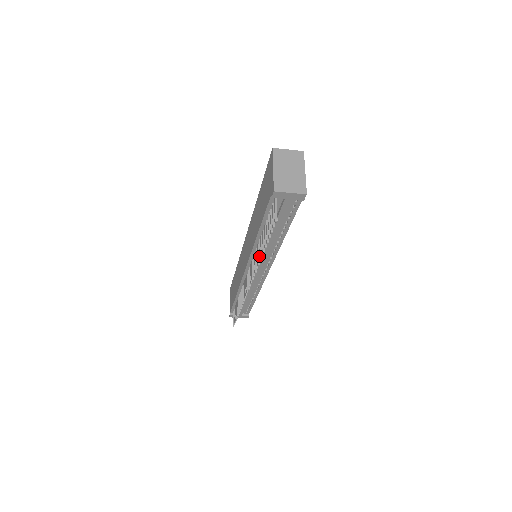
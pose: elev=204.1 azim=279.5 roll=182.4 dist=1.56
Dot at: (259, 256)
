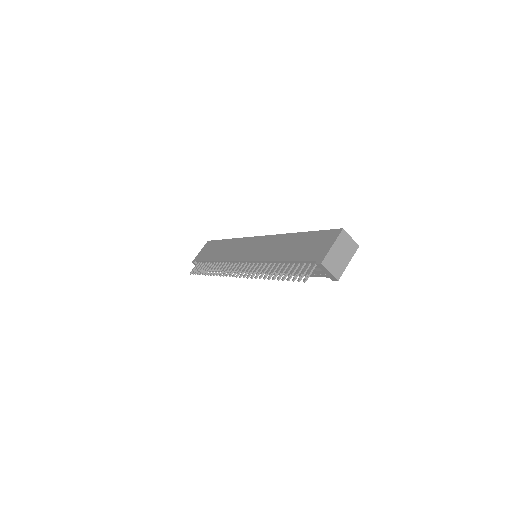
Dot at: (266, 275)
